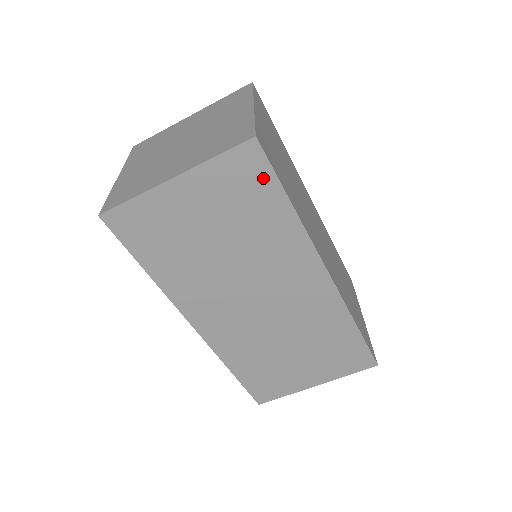
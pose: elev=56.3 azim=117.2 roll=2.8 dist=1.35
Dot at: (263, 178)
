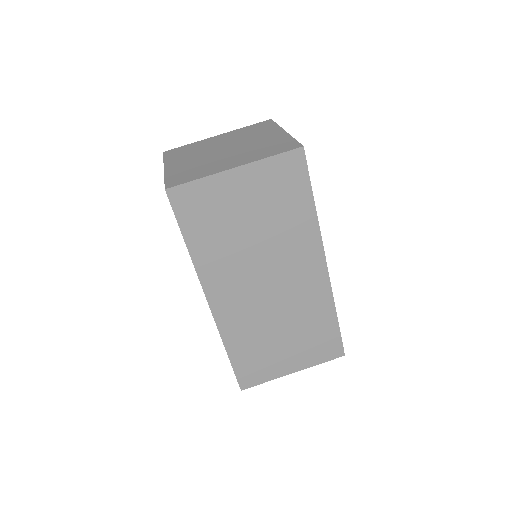
Dot at: (300, 179)
